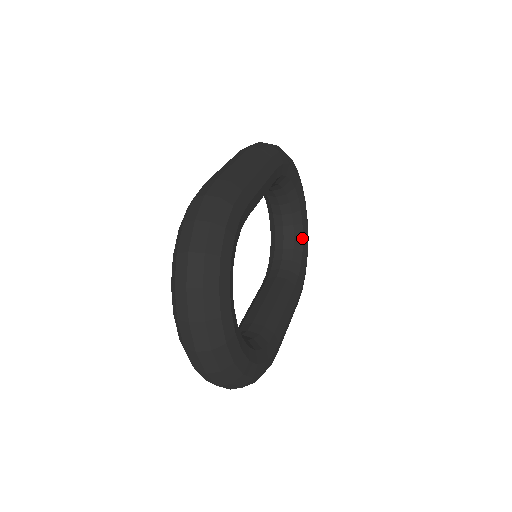
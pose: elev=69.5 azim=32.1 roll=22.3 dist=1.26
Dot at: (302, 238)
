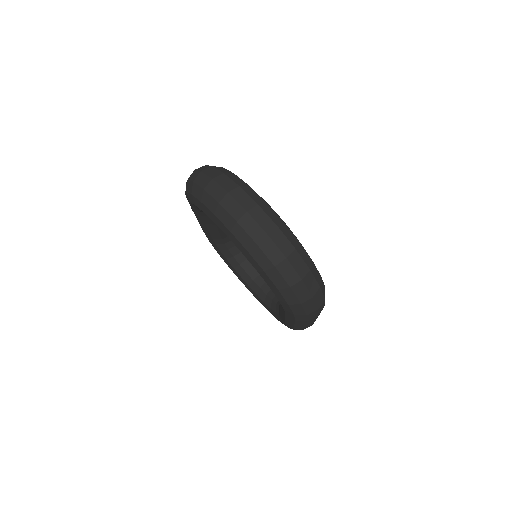
Dot at: occluded
